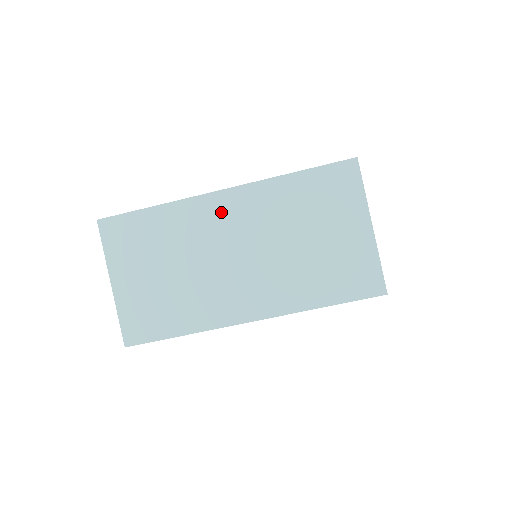
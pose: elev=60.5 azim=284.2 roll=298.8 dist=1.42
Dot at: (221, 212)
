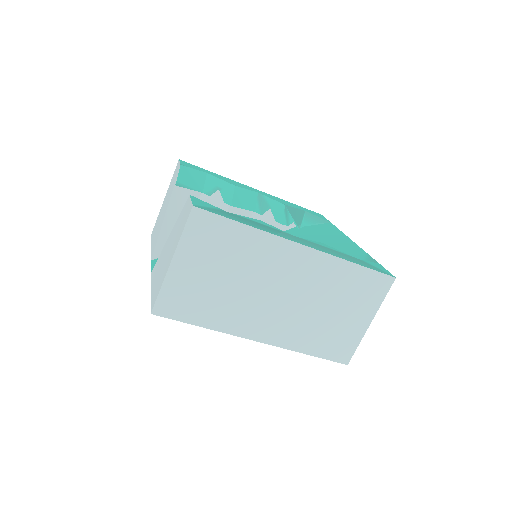
Dot at: (291, 260)
